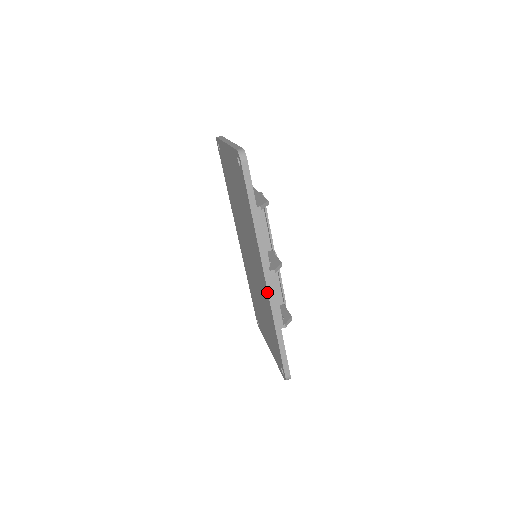
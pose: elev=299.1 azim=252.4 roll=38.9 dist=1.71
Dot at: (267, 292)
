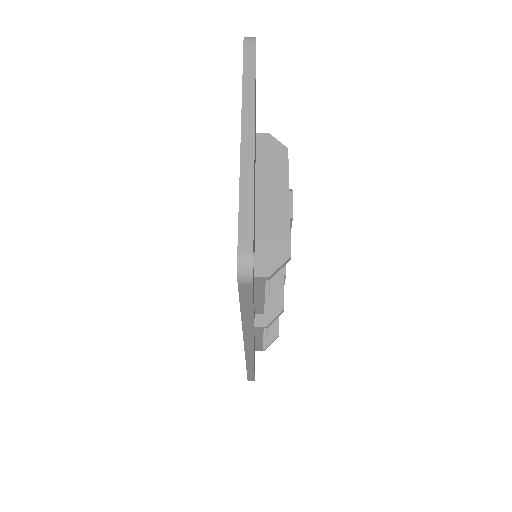
Dot at: occluded
